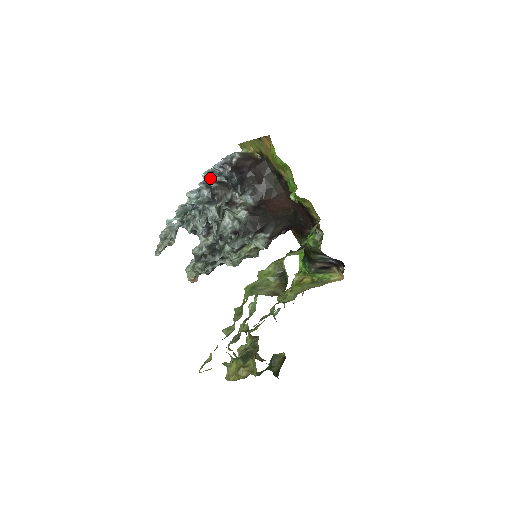
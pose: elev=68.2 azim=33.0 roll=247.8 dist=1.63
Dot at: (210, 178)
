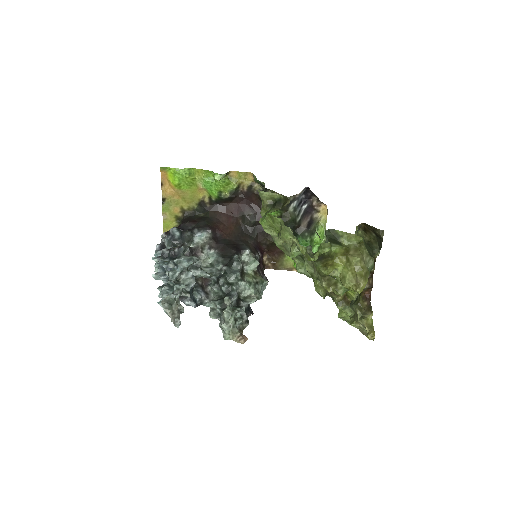
Dot at: occluded
